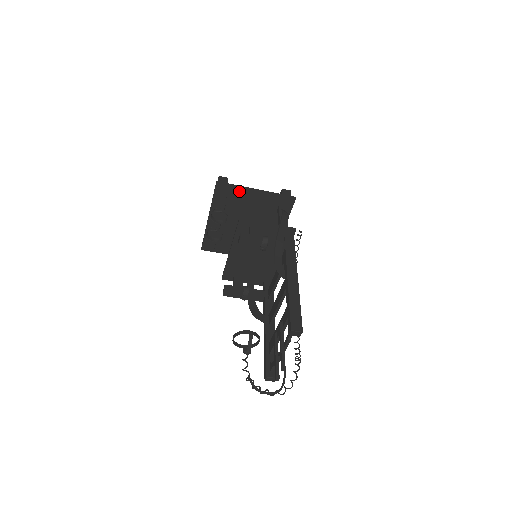
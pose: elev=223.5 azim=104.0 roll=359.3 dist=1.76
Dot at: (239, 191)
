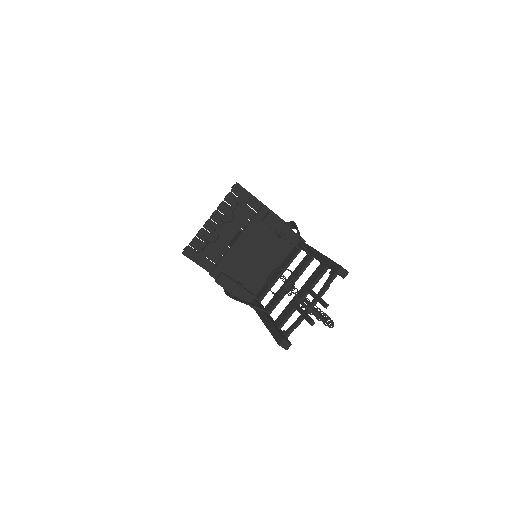
Dot at: (251, 200)
